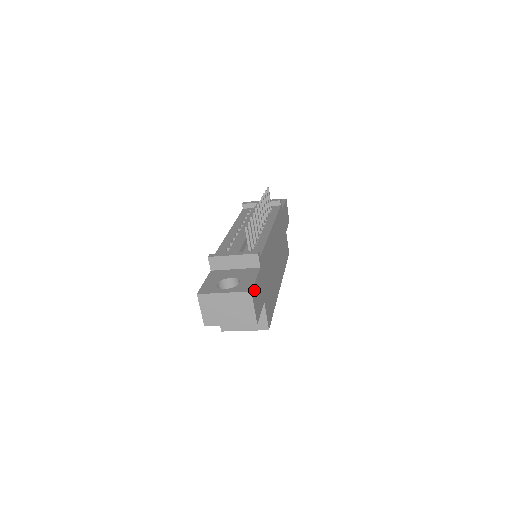
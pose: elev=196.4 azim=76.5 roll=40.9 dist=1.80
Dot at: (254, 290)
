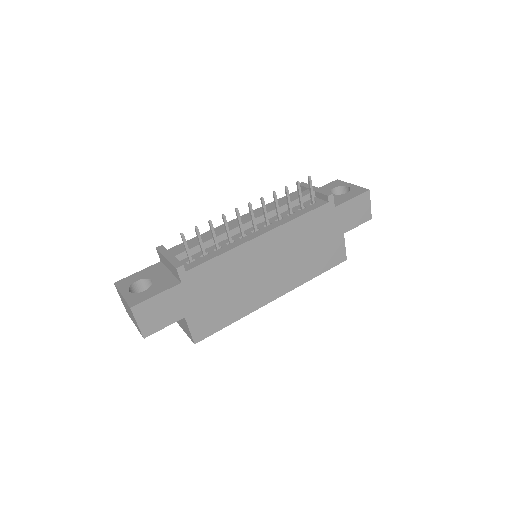
Dot at: (144, 306)
